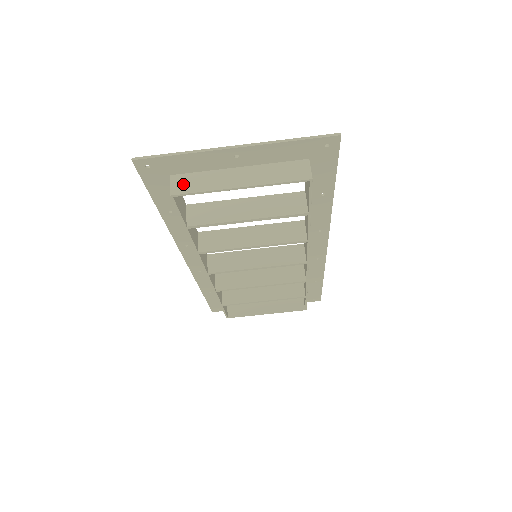
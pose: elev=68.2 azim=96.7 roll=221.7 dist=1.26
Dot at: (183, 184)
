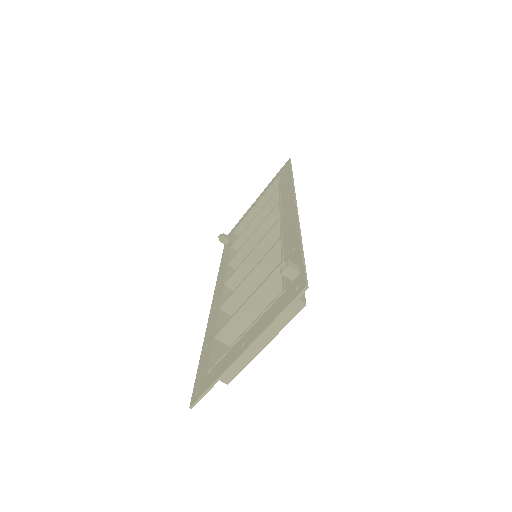
Dot at: (226, 373)
